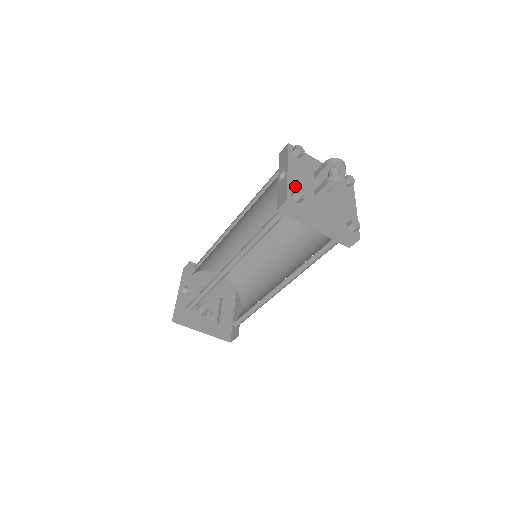
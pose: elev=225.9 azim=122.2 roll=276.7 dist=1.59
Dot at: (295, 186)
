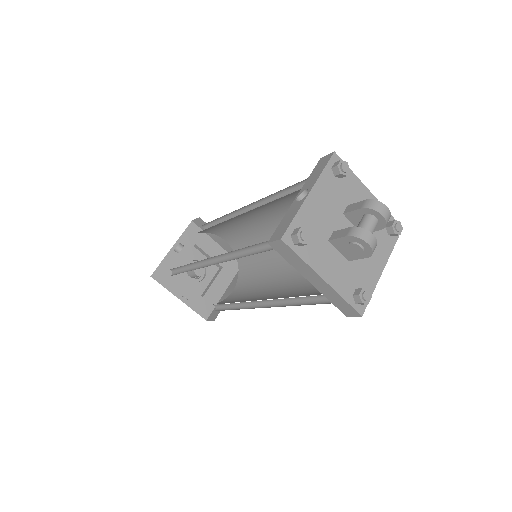
Dot at: (307, 219)
